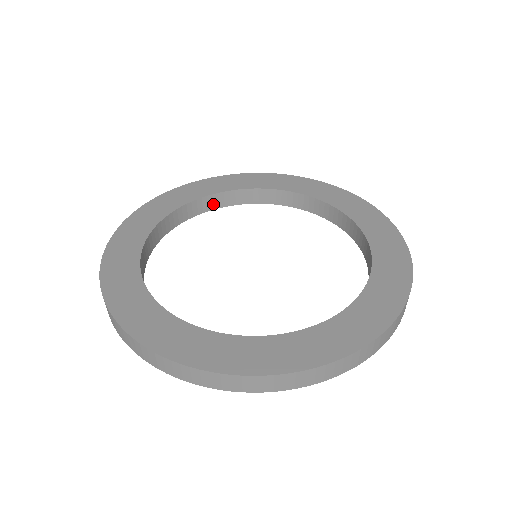
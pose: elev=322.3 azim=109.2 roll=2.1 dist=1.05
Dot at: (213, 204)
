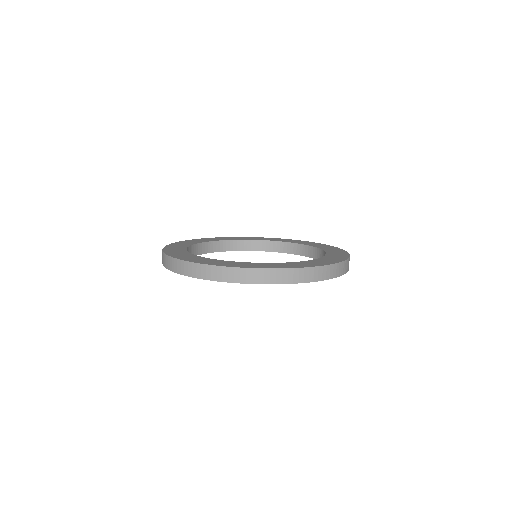
Dot at: (195, 252)
